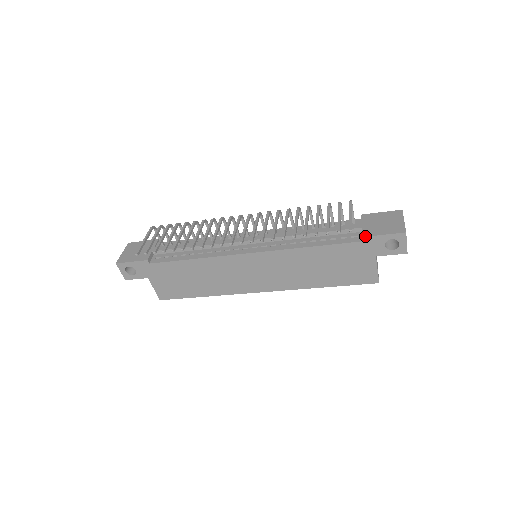
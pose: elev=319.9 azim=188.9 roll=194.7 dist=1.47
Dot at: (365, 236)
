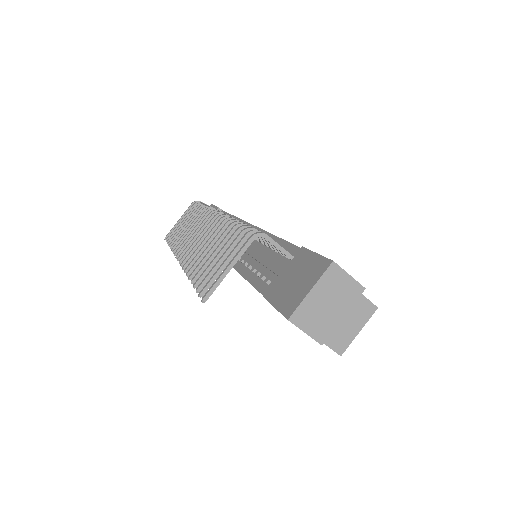
Dot at: (265, 297)
